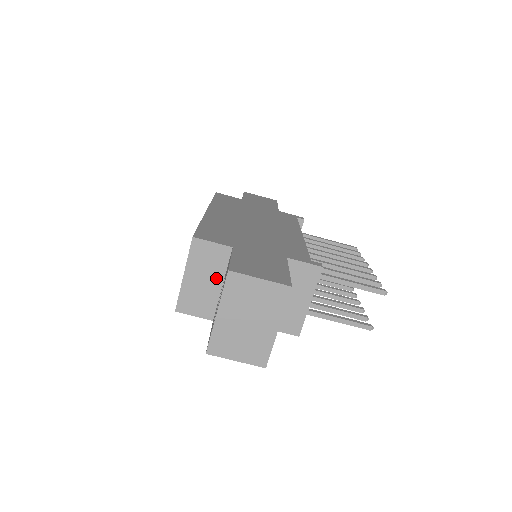
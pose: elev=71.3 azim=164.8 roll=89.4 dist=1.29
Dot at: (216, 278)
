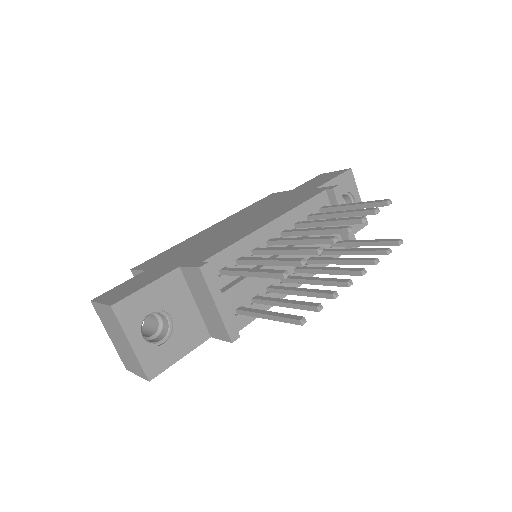
Dot at: occluded
